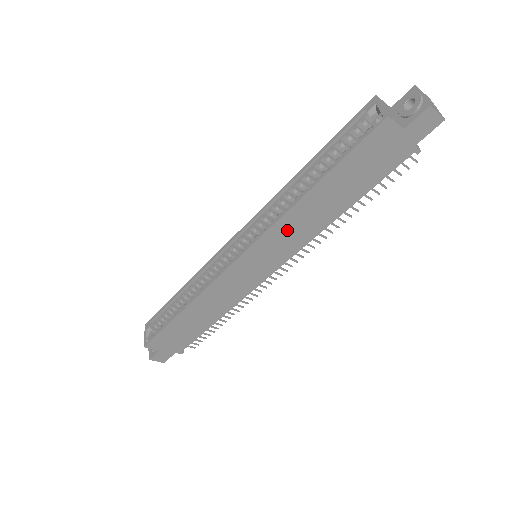
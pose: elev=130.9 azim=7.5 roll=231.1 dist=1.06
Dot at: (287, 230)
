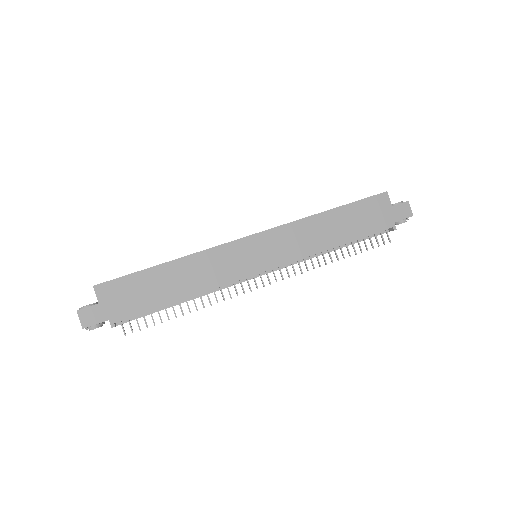
Dot at: (298, 234)
